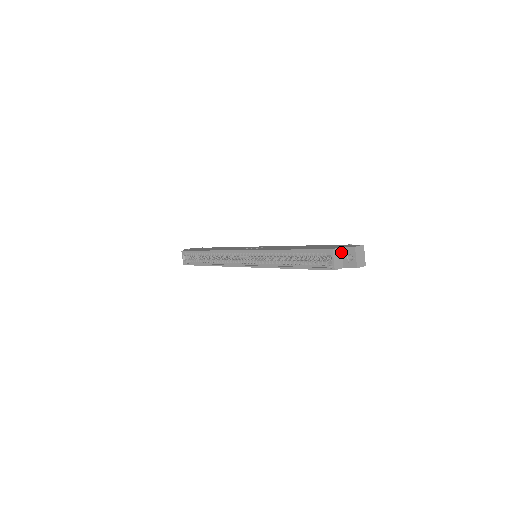
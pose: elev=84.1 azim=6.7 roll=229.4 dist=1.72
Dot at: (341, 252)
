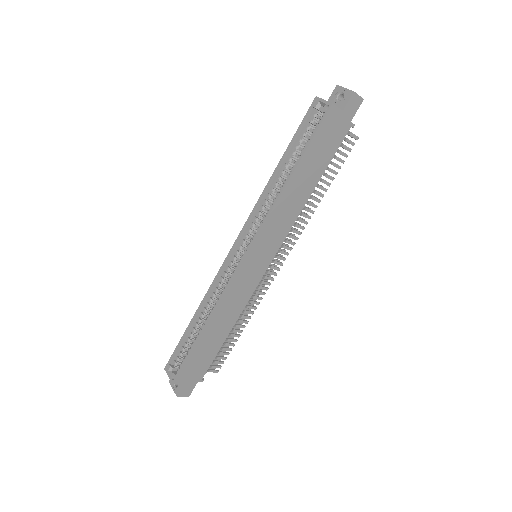
Dot at: occluded
